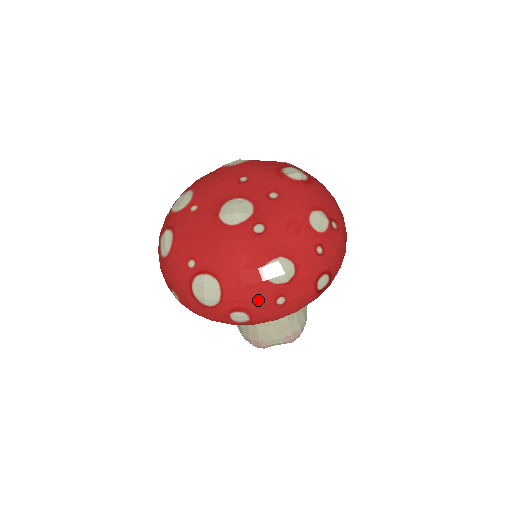
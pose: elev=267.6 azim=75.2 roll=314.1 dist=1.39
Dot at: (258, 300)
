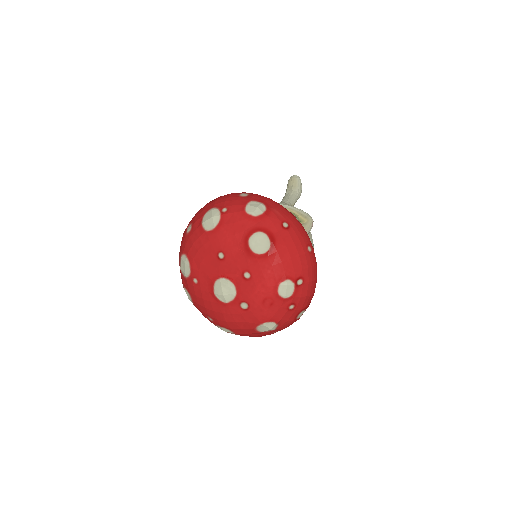
Dot at: occluded
